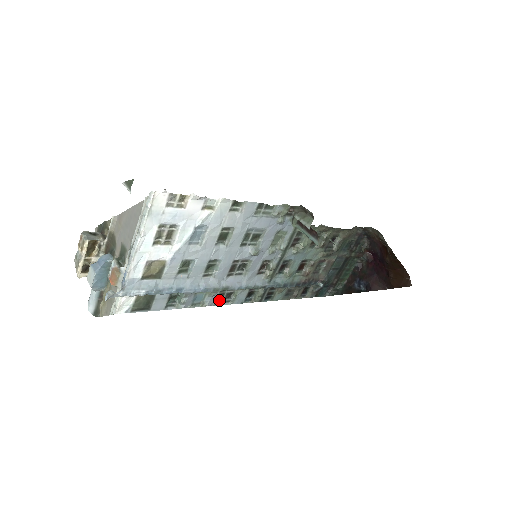
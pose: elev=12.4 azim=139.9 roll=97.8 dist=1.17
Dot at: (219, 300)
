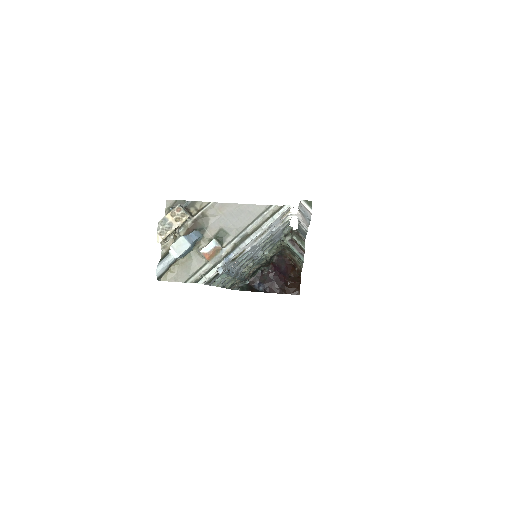
Dot at: occluded
